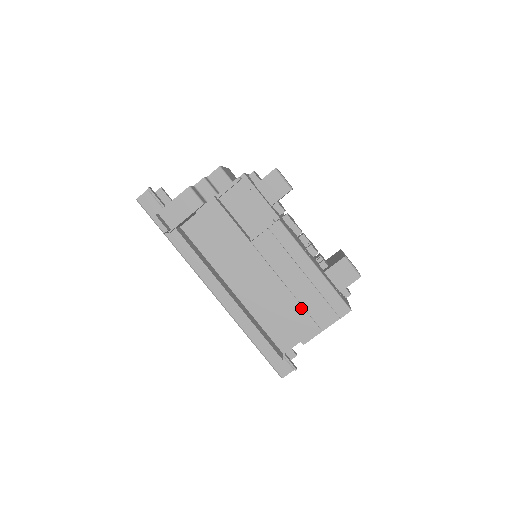
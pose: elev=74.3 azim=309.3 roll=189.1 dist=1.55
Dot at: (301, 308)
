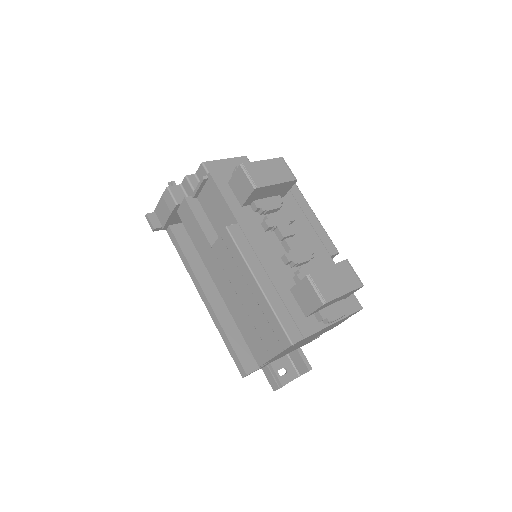
Dot at: (253, 327)
